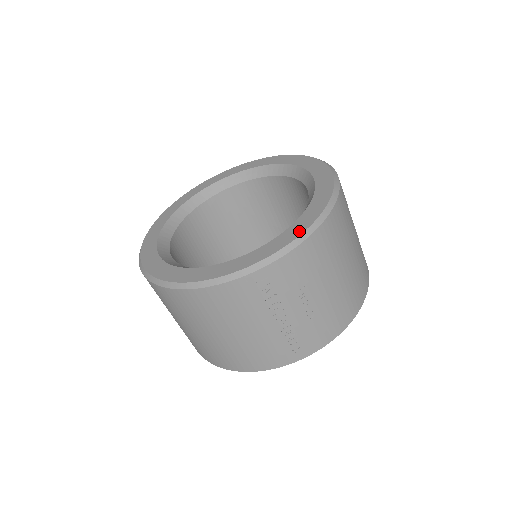
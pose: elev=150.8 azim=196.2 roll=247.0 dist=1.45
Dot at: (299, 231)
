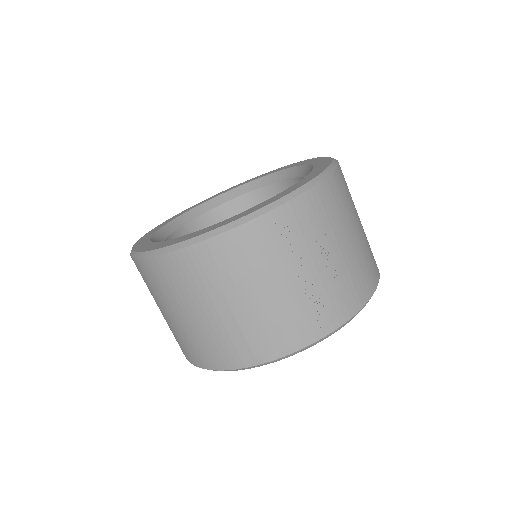
Dot at: (311, 178)
